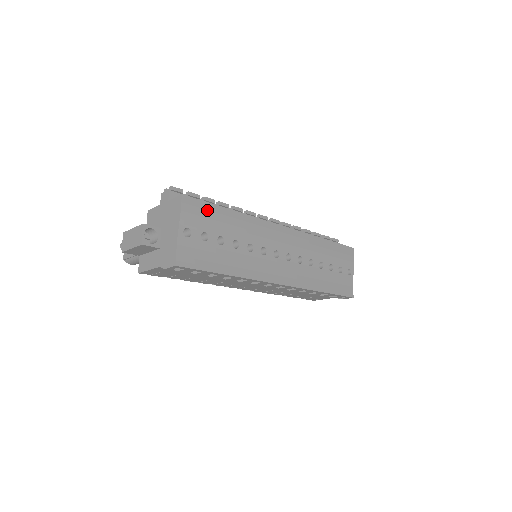
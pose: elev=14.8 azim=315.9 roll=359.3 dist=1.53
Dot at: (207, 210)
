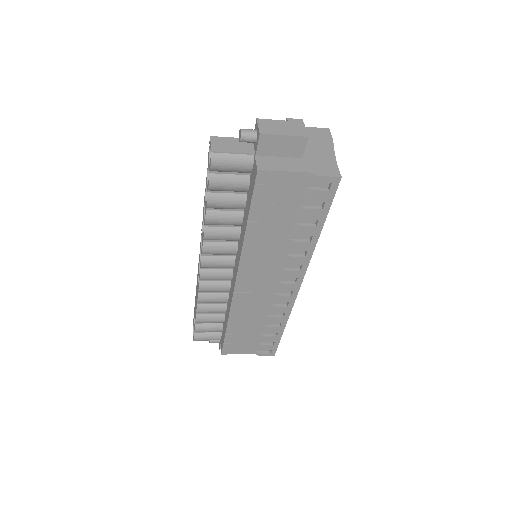
Dot at: occluded
